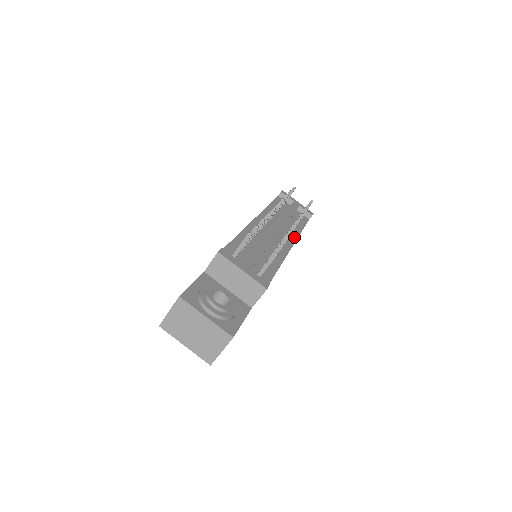
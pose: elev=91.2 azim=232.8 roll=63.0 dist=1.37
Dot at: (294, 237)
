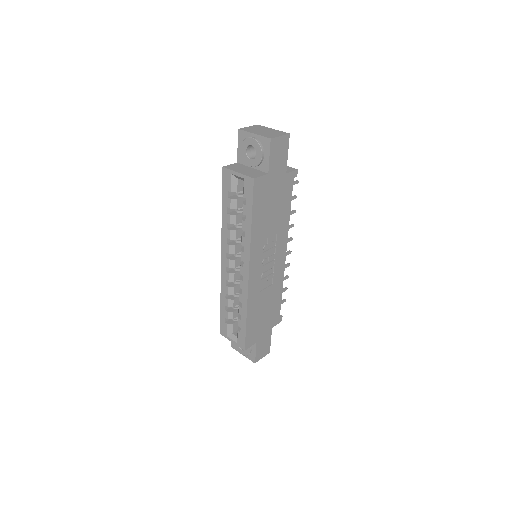
Dot at: occluded
